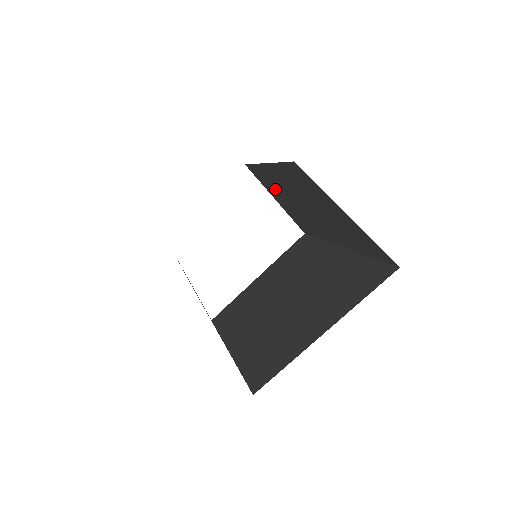
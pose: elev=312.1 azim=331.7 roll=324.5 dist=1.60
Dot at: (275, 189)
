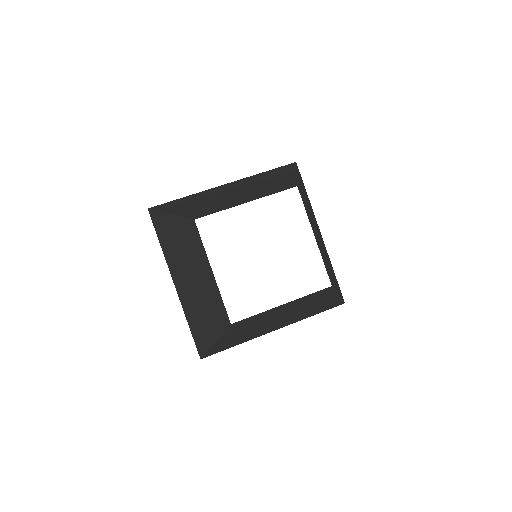
Dot at: (311, 223)
